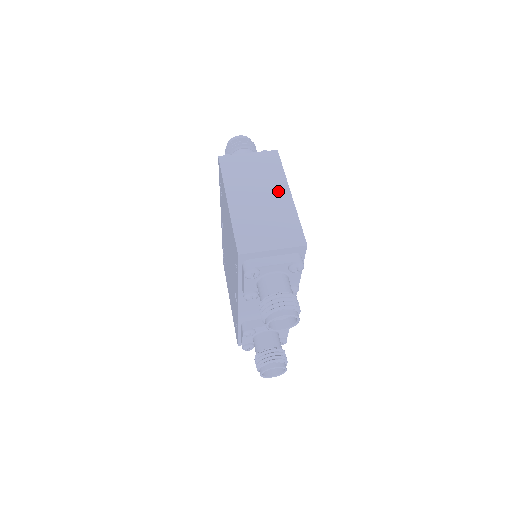
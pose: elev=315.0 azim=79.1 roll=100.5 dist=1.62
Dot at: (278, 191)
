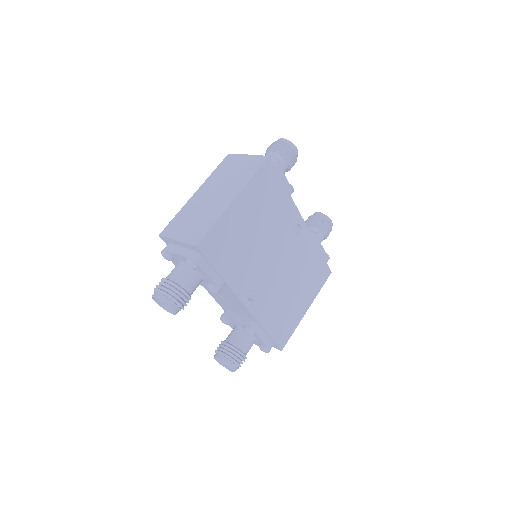
Dot at: (229, 194)
